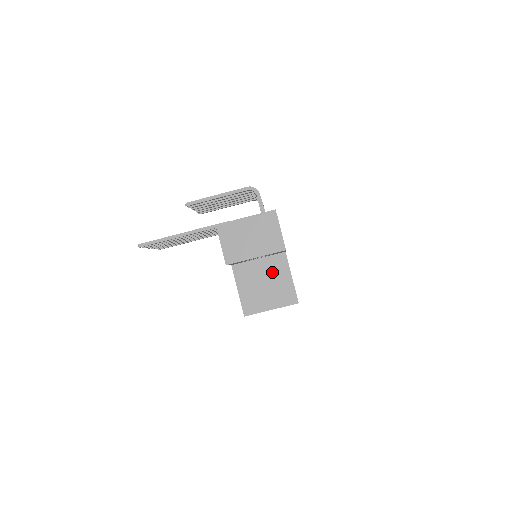
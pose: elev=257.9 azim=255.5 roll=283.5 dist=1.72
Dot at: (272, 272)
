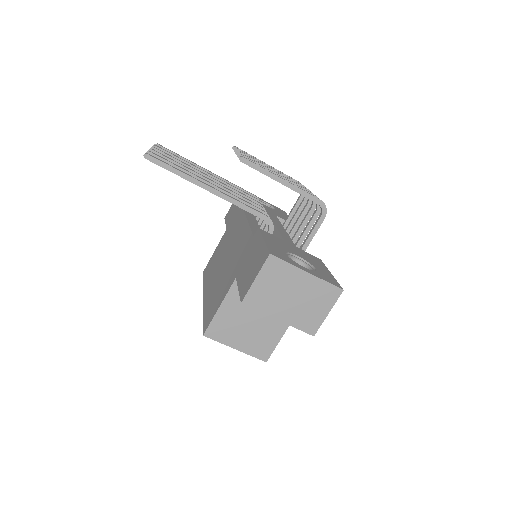
Dot at: (269, 316)
